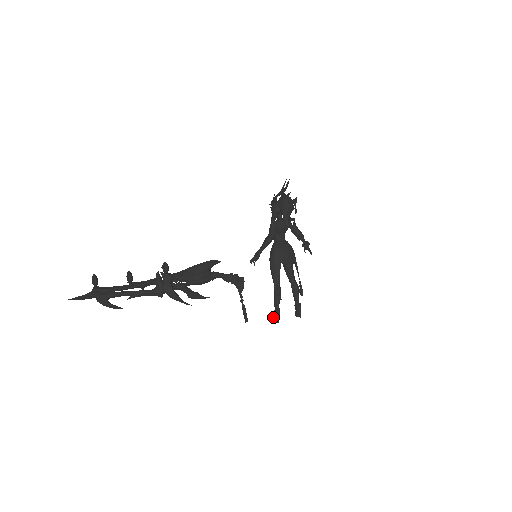
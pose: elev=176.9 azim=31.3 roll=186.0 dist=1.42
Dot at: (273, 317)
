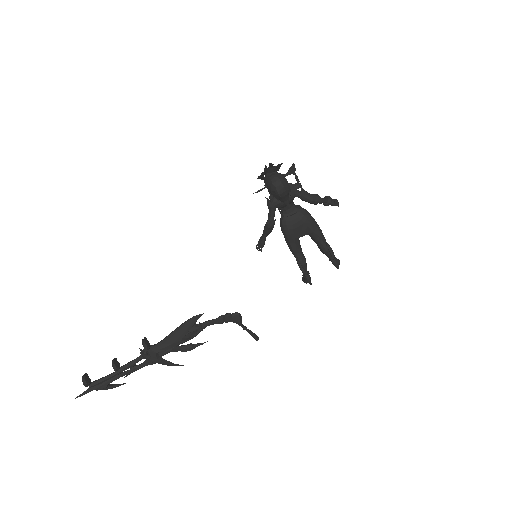
Dot at: (304, 280)
